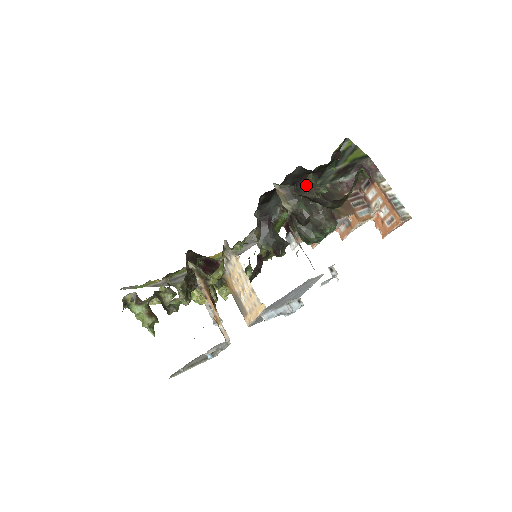
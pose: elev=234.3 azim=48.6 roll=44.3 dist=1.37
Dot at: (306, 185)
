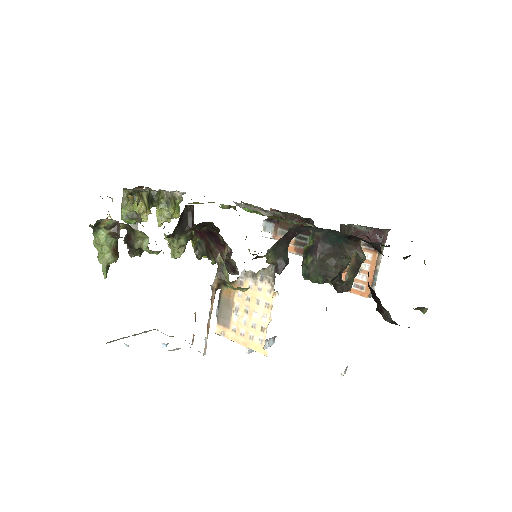
Dot at: (356, 244)
